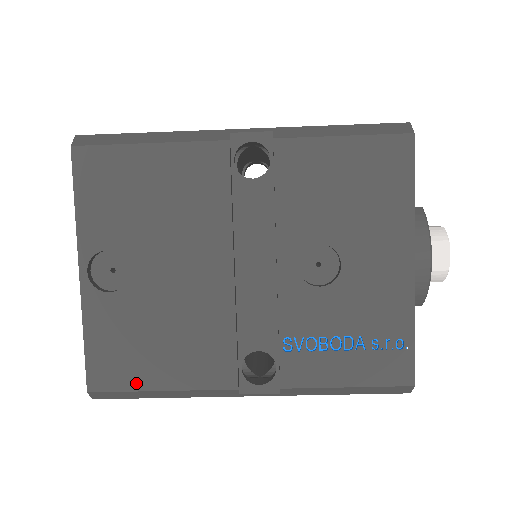
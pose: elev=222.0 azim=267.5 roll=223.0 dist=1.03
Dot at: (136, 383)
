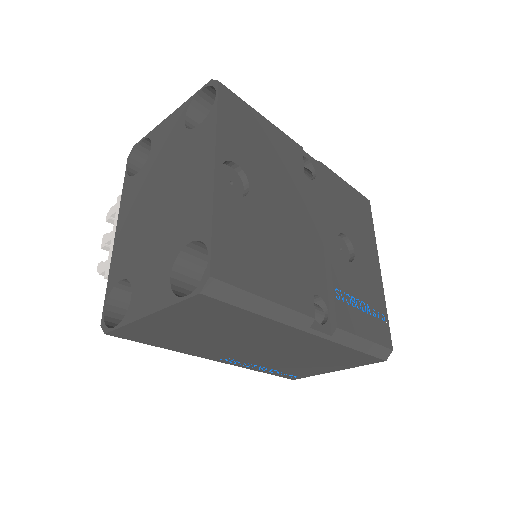
Dot at: (250, 284)
